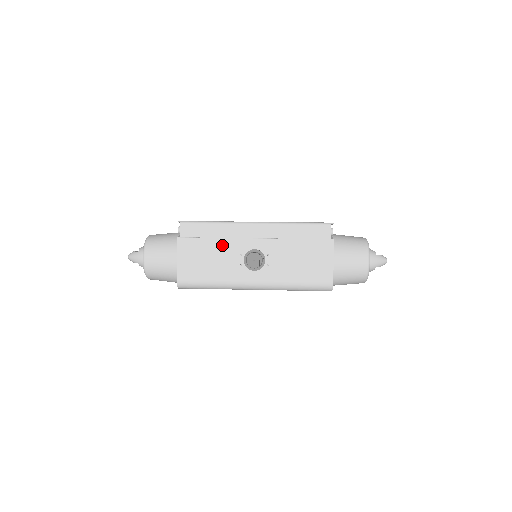
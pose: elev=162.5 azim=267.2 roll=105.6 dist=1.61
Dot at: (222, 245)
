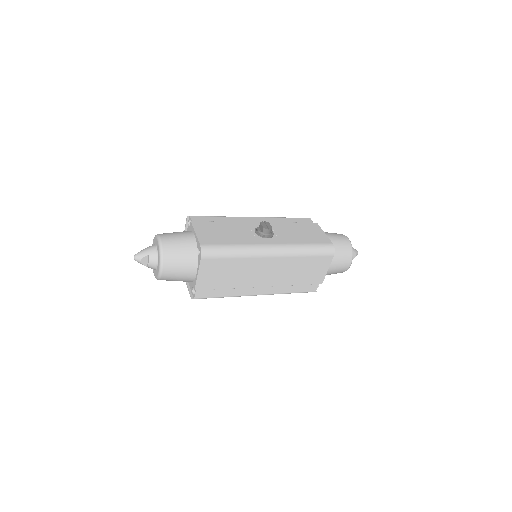
Dot at: (233, 225)
